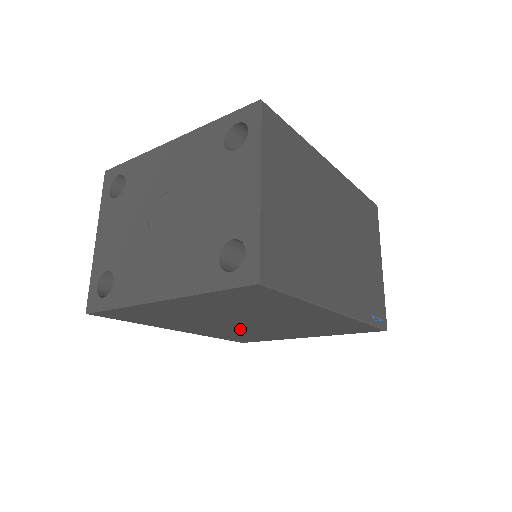
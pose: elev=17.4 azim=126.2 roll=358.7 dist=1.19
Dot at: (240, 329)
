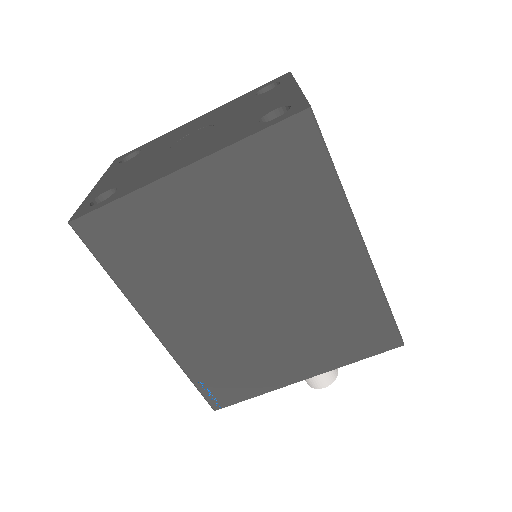
Dot at: (233, 325)
